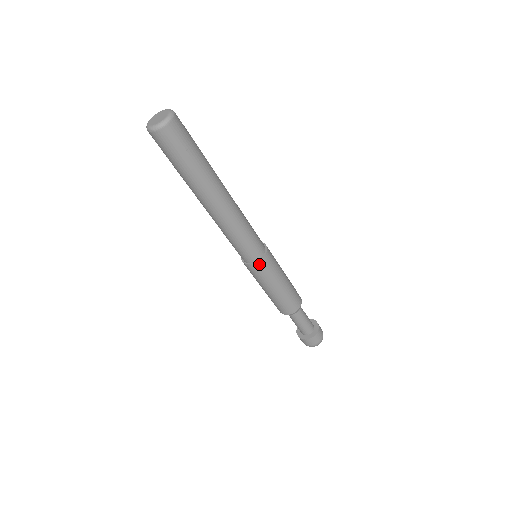
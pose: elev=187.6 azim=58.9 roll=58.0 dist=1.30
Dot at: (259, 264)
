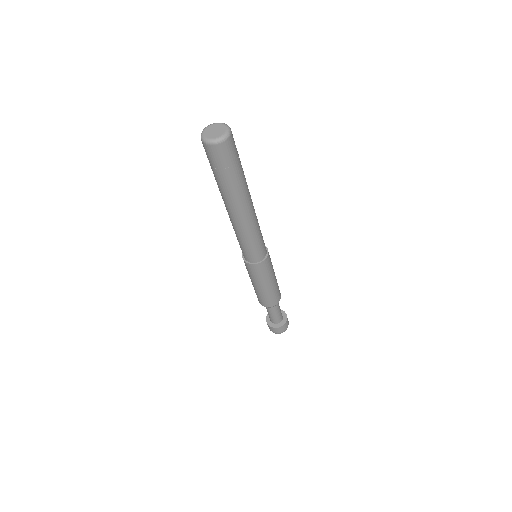
Dot at: (259, 265)
